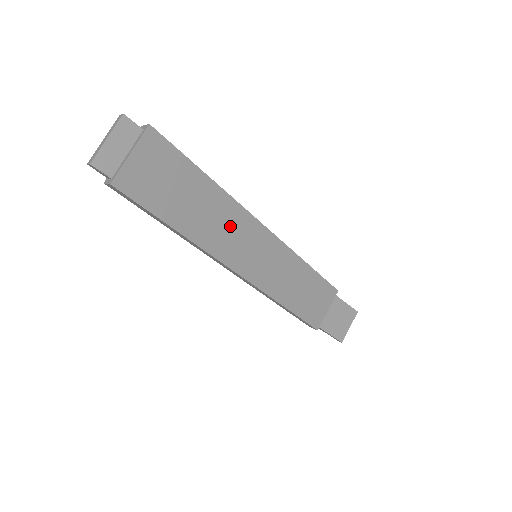
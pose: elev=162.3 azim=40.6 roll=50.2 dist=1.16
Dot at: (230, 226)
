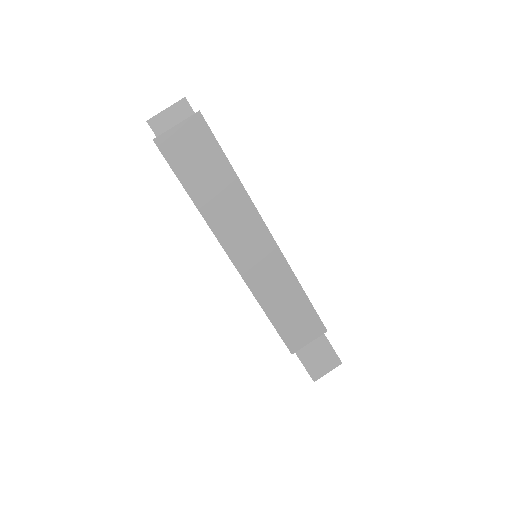
Dot at: (238, 217)
